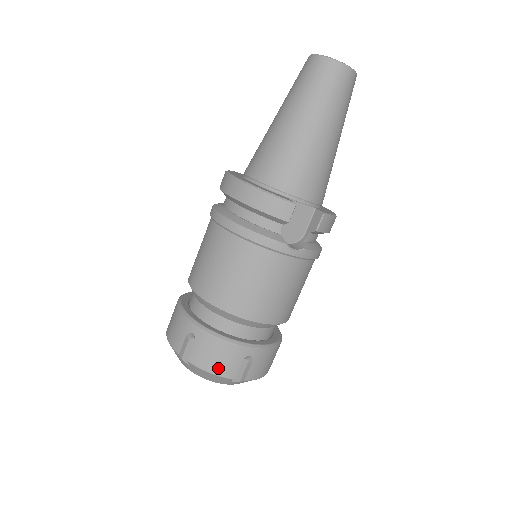
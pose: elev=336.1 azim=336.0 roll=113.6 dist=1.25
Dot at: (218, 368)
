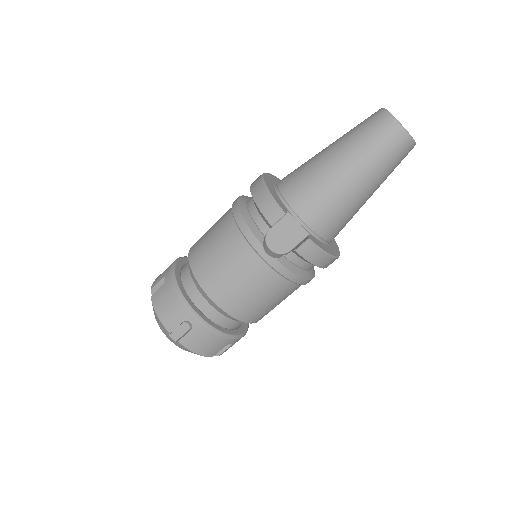
Dot at: (164, 315)
